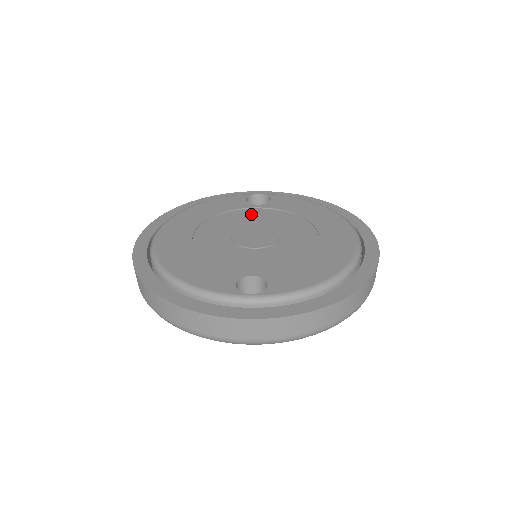
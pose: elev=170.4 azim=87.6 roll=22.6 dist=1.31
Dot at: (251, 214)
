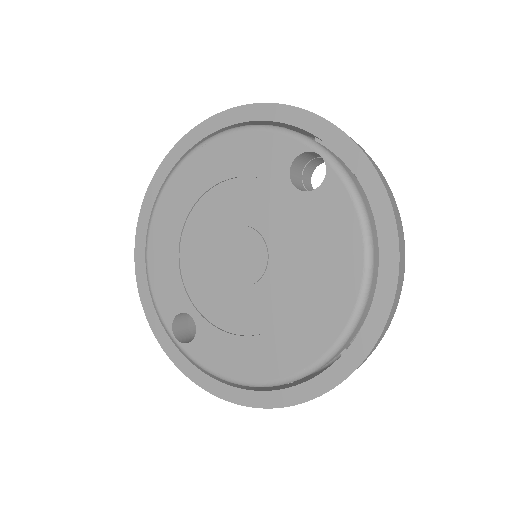
Dot at: (272, 204)
